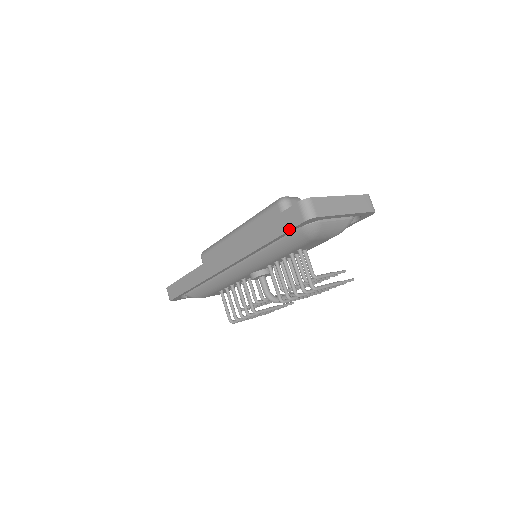
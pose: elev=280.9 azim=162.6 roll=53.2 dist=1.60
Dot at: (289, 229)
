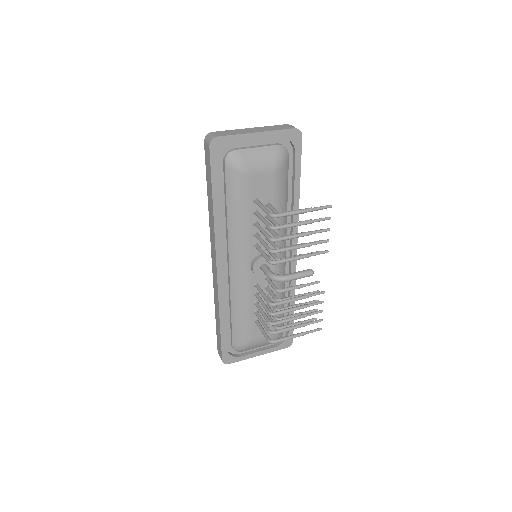
Dot at: (210, 167)
